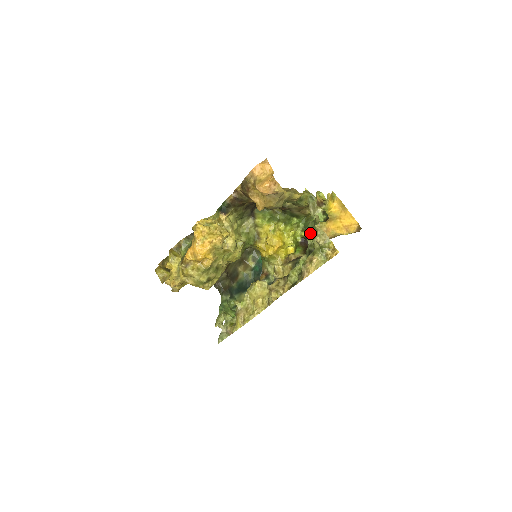
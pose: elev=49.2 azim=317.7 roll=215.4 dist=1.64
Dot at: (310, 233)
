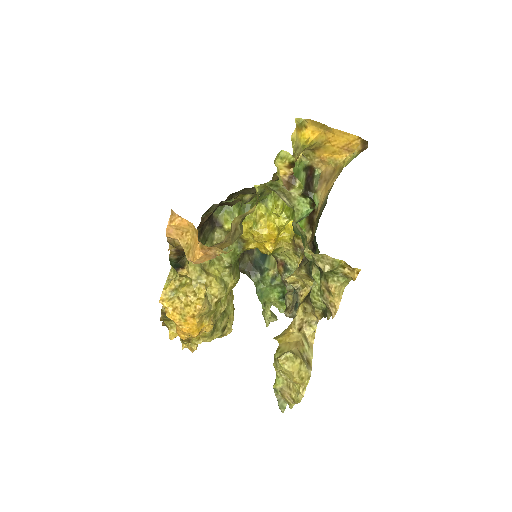
Dot at: occluded
